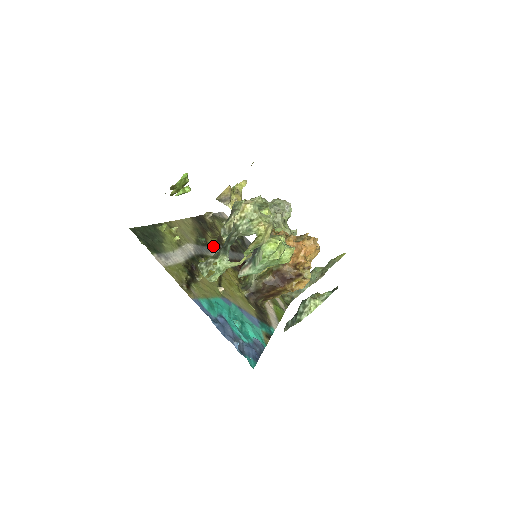
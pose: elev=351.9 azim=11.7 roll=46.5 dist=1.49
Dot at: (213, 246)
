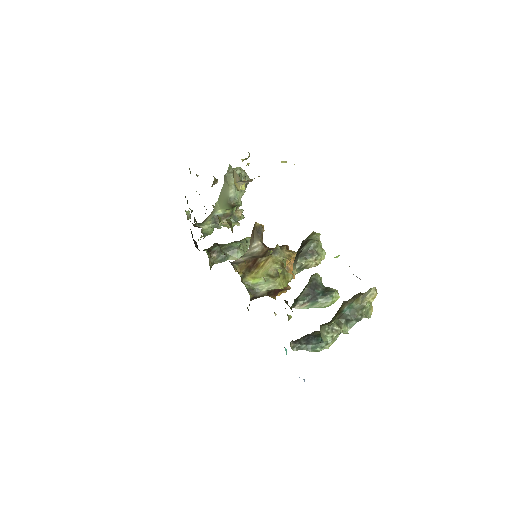
Dot at: occluded
